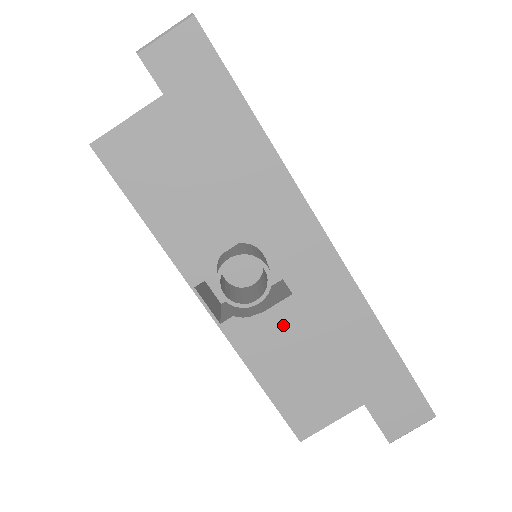
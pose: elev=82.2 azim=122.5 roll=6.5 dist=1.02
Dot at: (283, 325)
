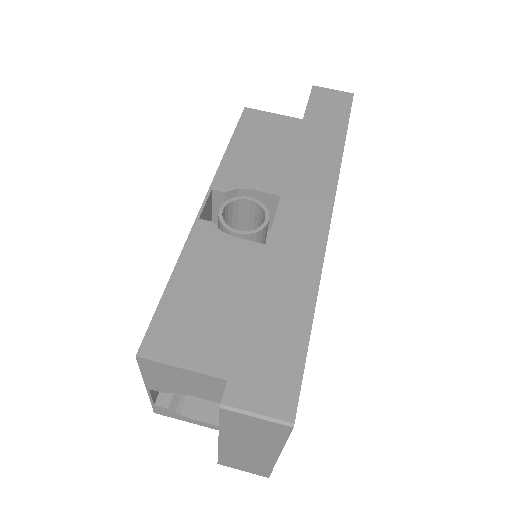
Dot at: (238, 256)
